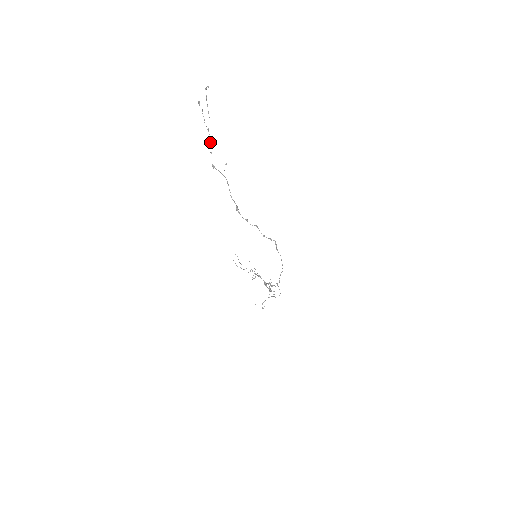
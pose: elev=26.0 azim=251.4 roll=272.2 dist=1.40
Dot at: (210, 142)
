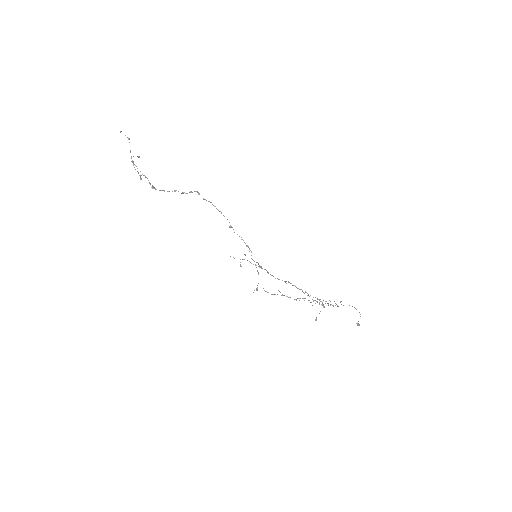
Dot at: (133, 164)
